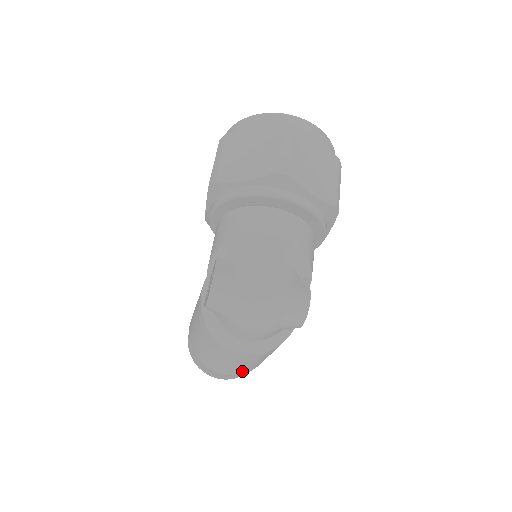
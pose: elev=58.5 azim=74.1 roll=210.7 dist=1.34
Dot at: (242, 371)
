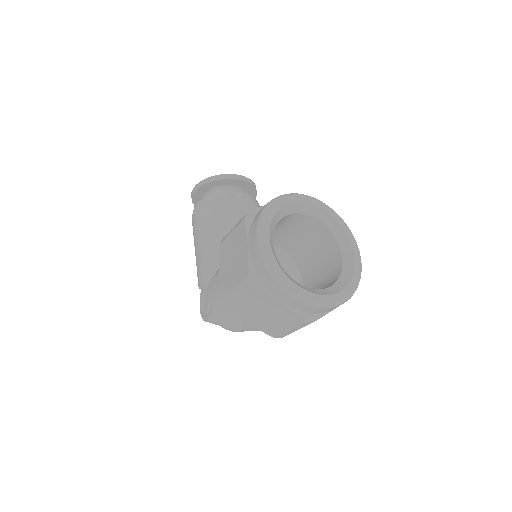
Dot at: occluded
